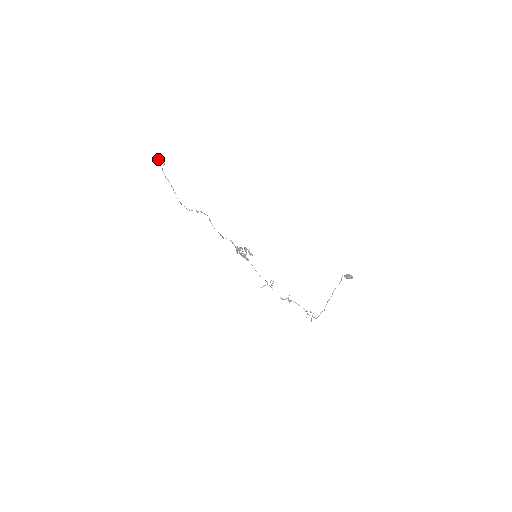
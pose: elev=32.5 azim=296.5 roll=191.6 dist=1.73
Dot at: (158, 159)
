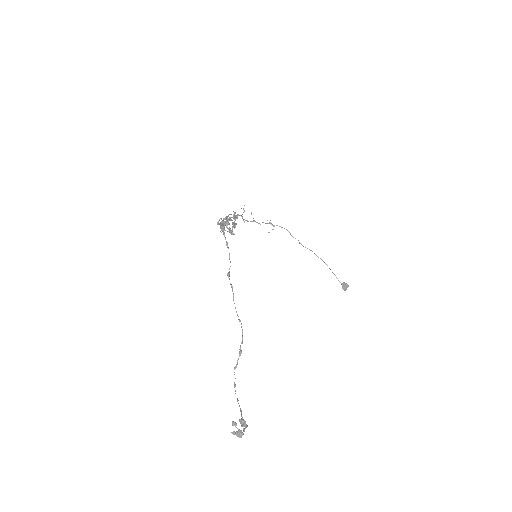
Dot at: (240, 433)
